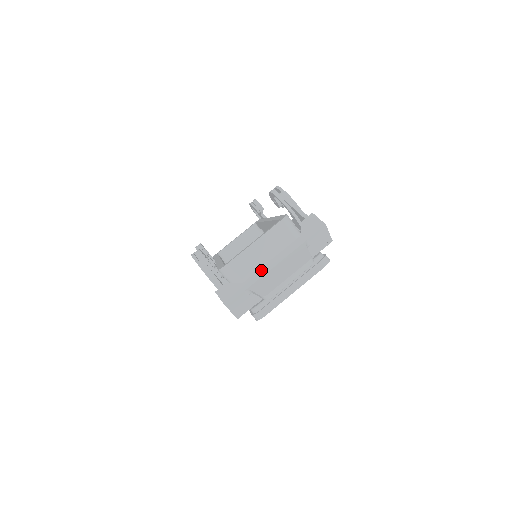
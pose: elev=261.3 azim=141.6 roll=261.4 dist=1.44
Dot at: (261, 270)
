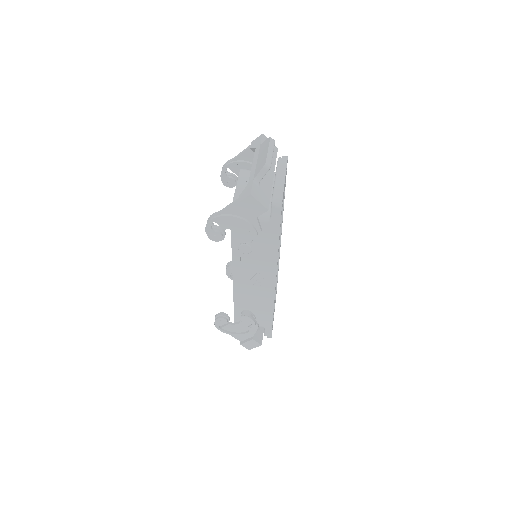
Dot at: (251, 171)
